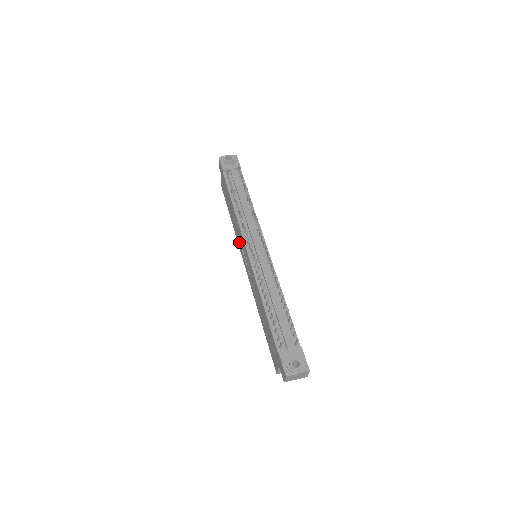
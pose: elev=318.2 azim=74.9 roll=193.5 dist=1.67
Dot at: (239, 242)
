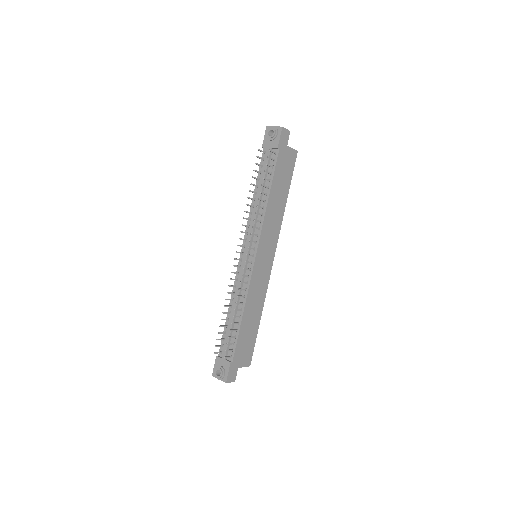
Dot at: occluded
